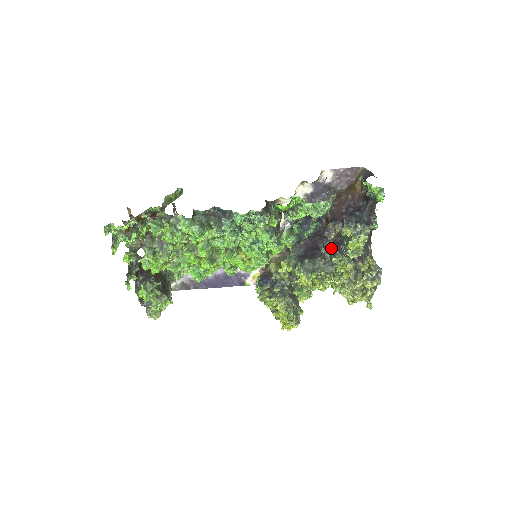
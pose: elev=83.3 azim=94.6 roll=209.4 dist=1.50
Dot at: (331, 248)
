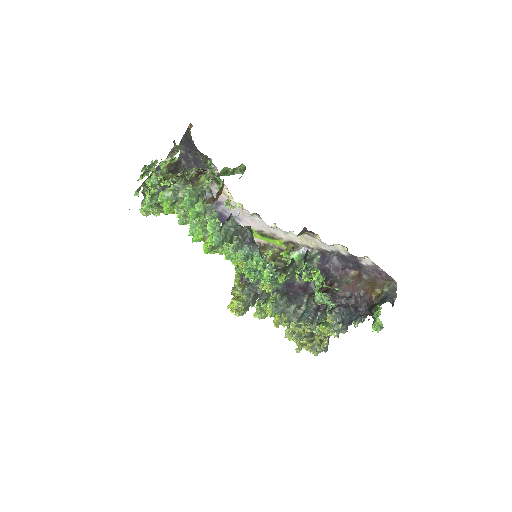
Dot at: (311, 308)
